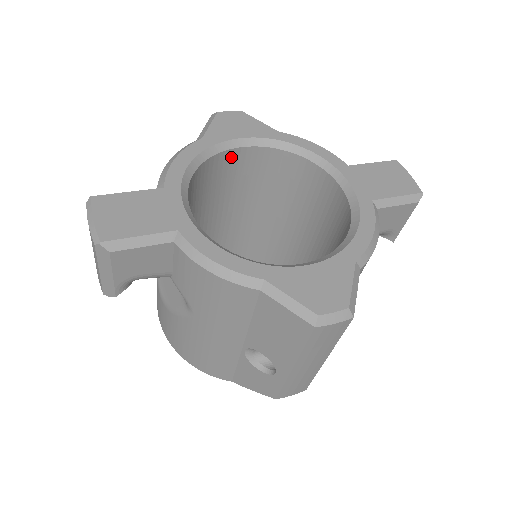
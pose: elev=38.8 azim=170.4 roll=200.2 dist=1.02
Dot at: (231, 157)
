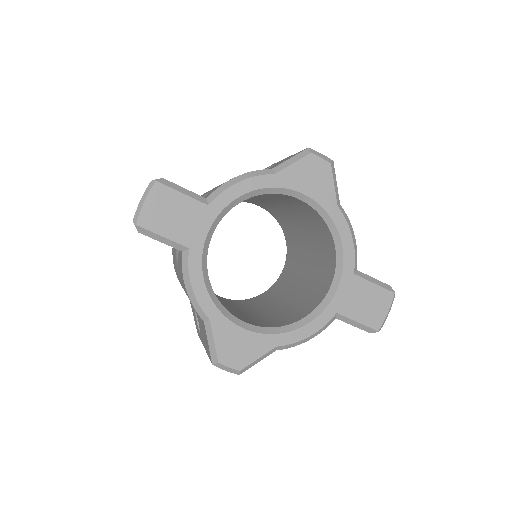
Dot at: (288, 196)
